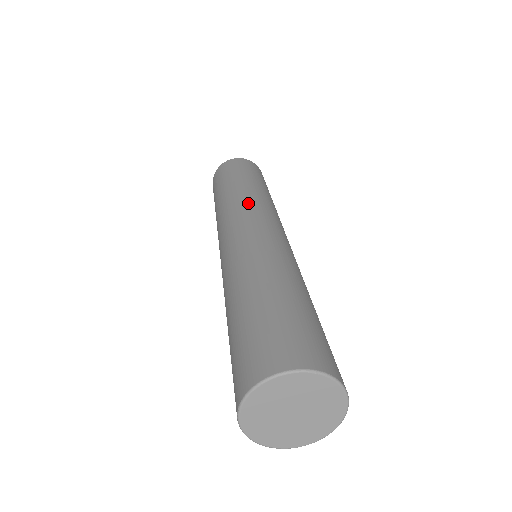
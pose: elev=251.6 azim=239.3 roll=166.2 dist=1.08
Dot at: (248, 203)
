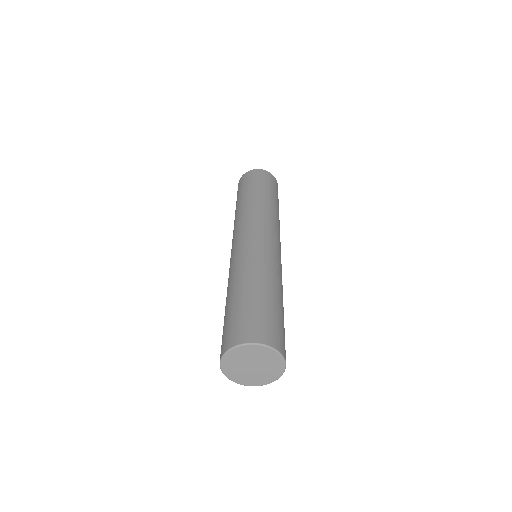
Dot at: (249, 217)
